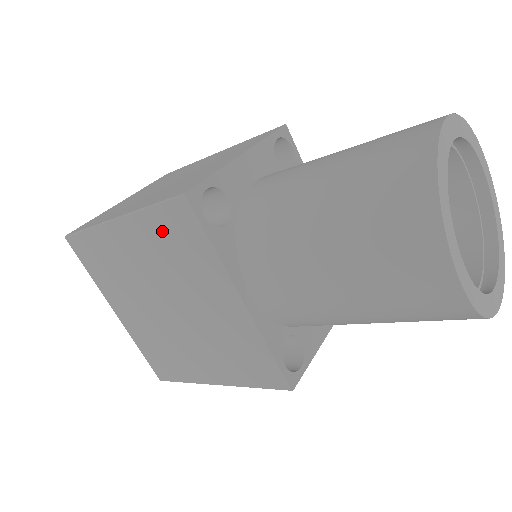
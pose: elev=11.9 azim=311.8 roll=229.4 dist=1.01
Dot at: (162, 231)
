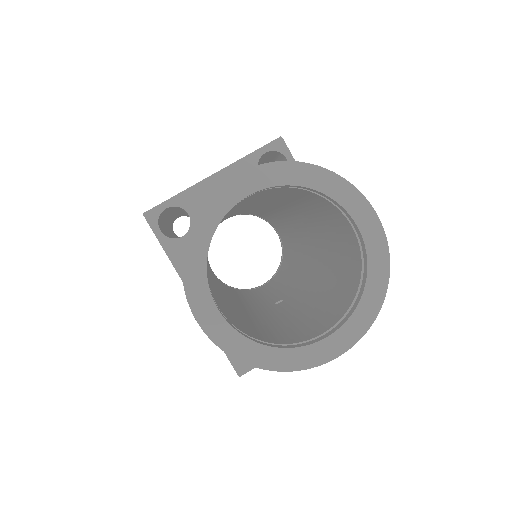
Dot at: occluded
